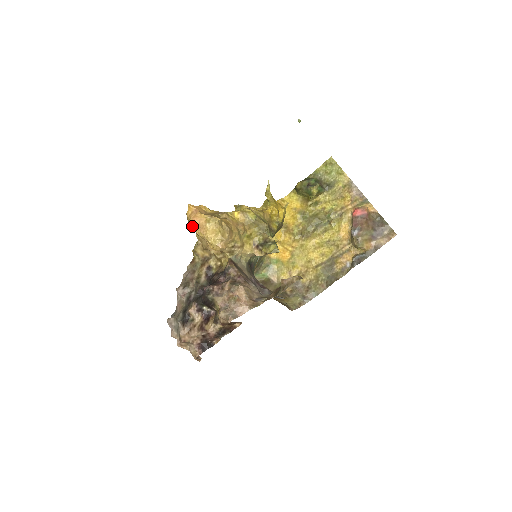
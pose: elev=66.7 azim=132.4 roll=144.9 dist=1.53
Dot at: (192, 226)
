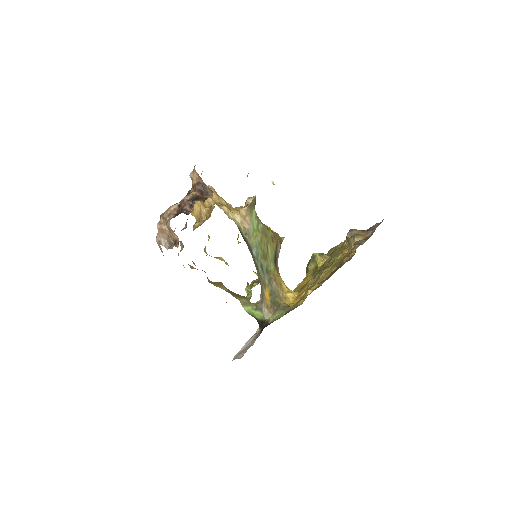
Dot at: occluded
